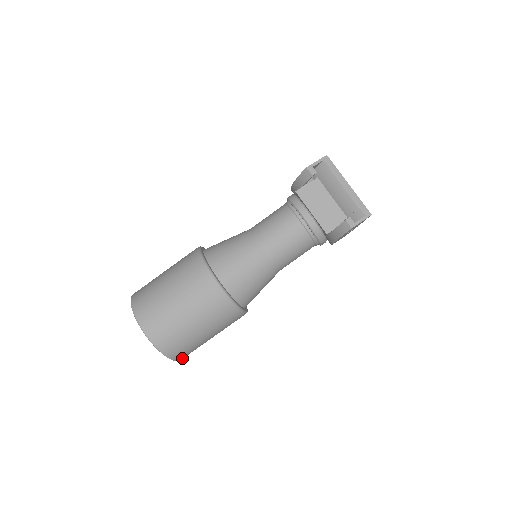
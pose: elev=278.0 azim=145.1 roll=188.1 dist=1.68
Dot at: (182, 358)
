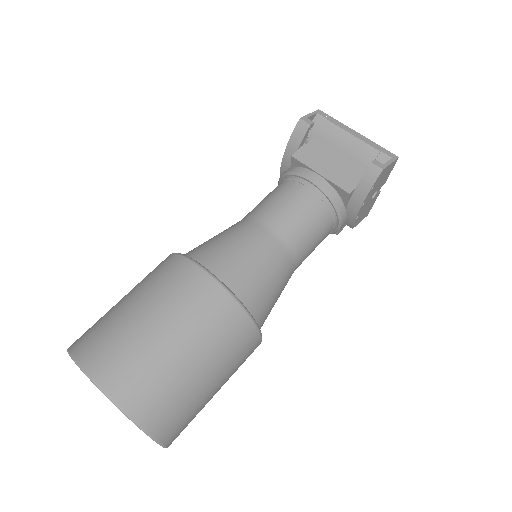
Dot at: (169, 440)
